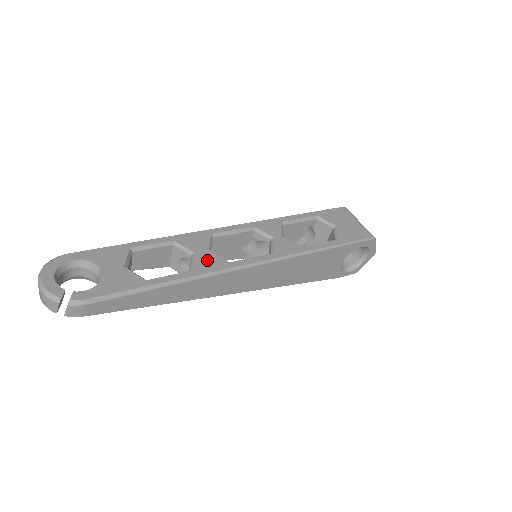
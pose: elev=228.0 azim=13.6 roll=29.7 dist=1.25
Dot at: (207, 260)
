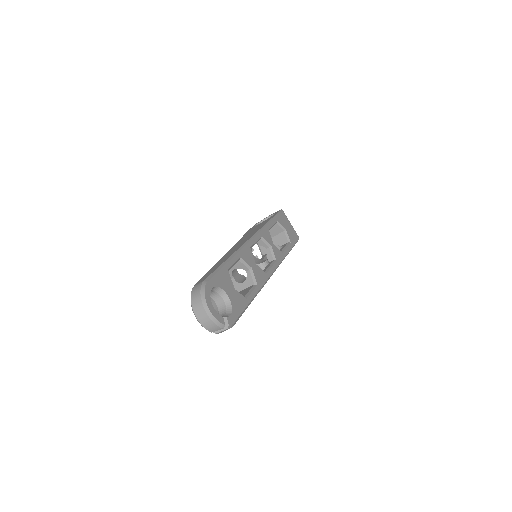
Dot at: (259, 274)
